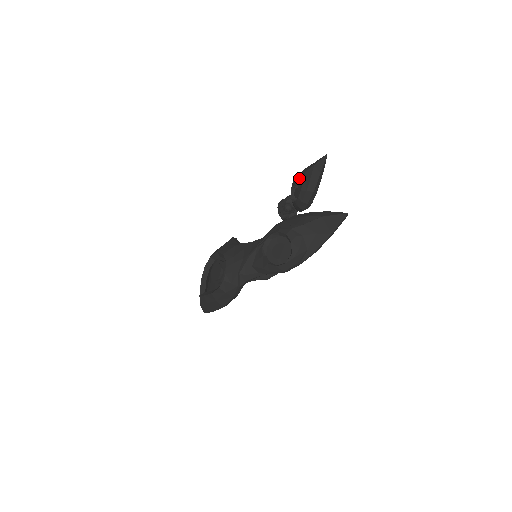
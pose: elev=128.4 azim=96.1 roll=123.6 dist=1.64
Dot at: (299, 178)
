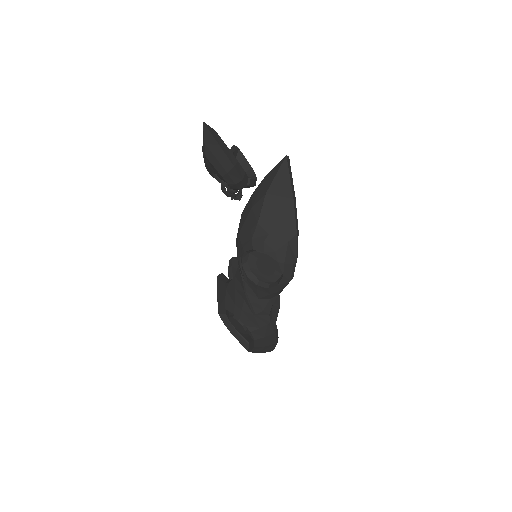
Dot at: (208, 166)
